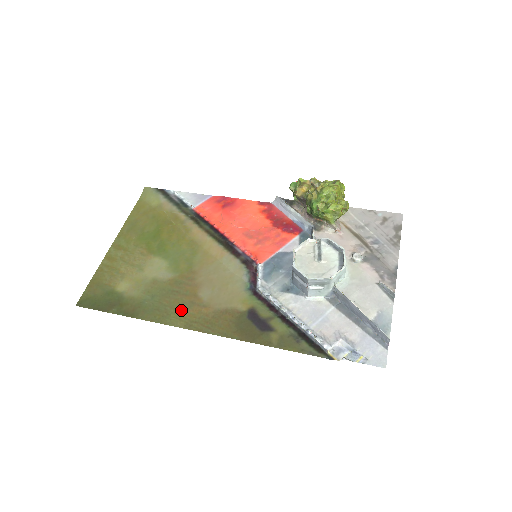
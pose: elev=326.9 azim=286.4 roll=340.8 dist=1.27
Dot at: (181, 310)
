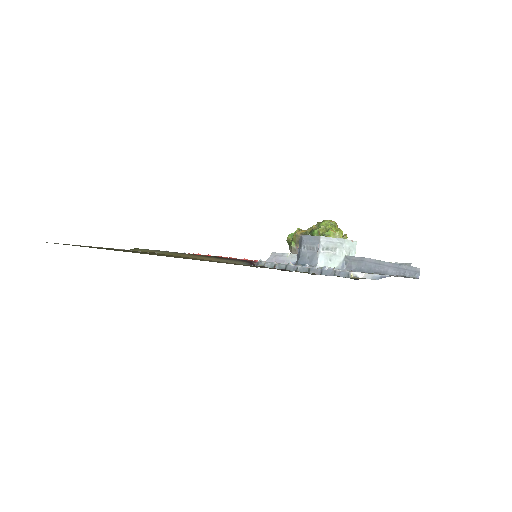
Dot at: occluded
